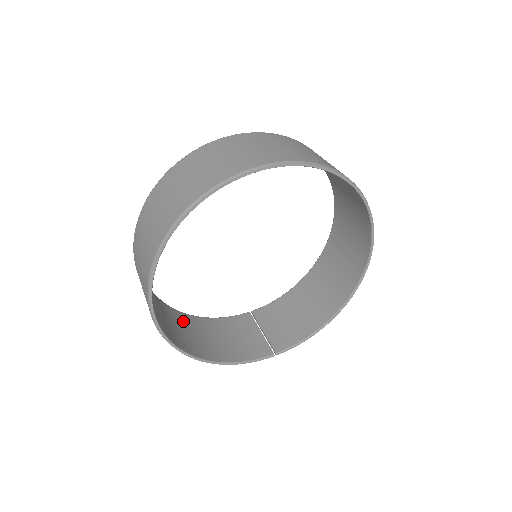
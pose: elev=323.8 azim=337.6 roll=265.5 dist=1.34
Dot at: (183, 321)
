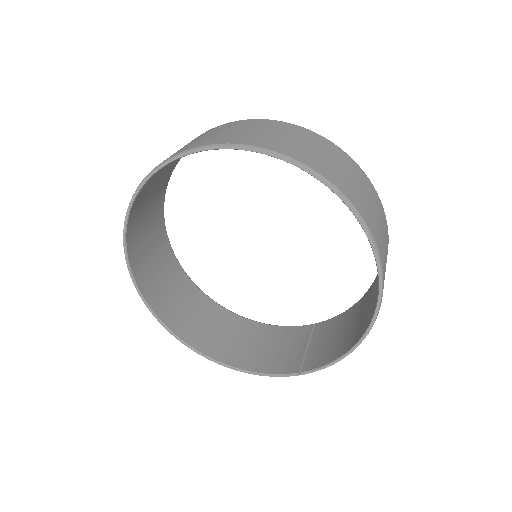
Dot at: (229, 323)
